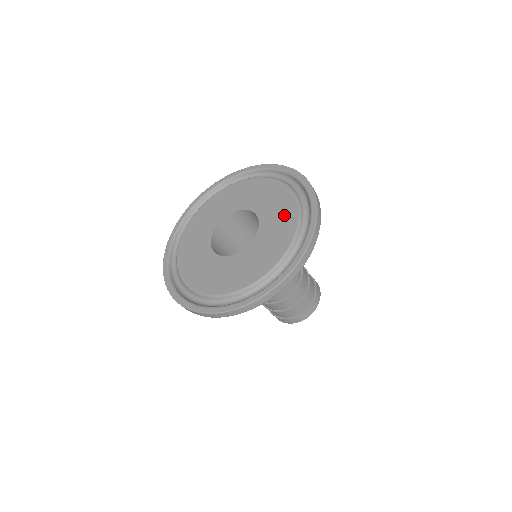
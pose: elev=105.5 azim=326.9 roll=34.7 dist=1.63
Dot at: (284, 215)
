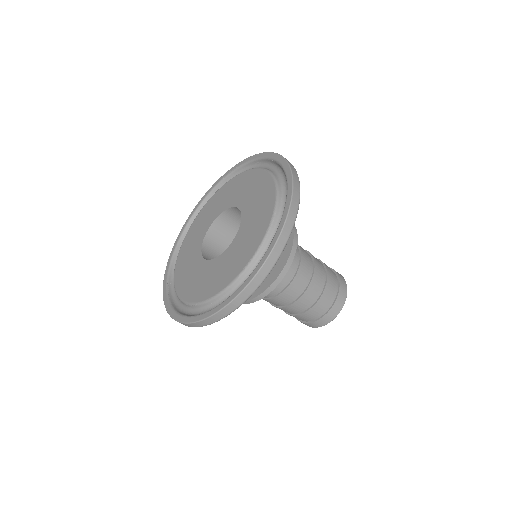
Dot at: (263, 204)
